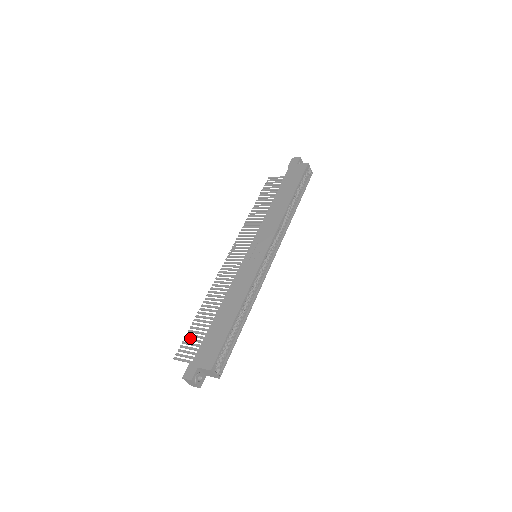
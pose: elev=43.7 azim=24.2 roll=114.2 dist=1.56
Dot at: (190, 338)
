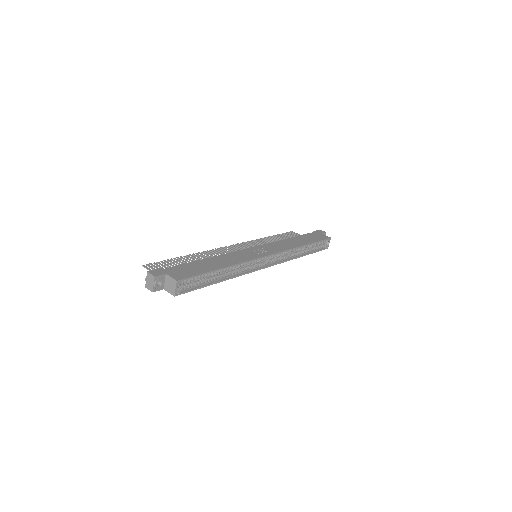
Dot at: occluded
